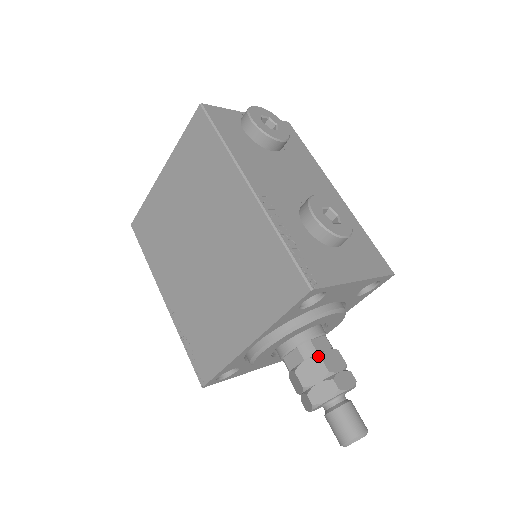
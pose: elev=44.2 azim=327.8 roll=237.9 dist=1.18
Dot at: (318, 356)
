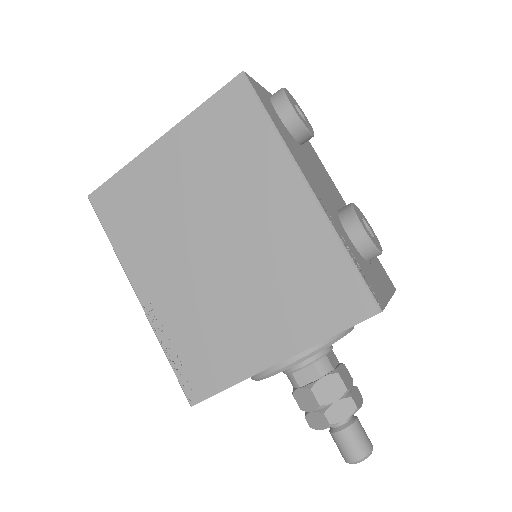
Dot at: (336, 373)
